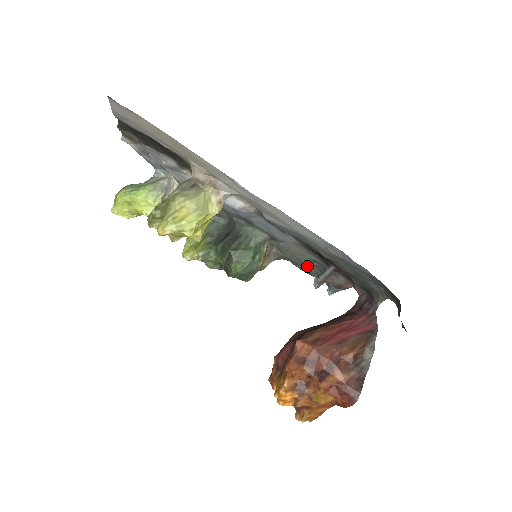
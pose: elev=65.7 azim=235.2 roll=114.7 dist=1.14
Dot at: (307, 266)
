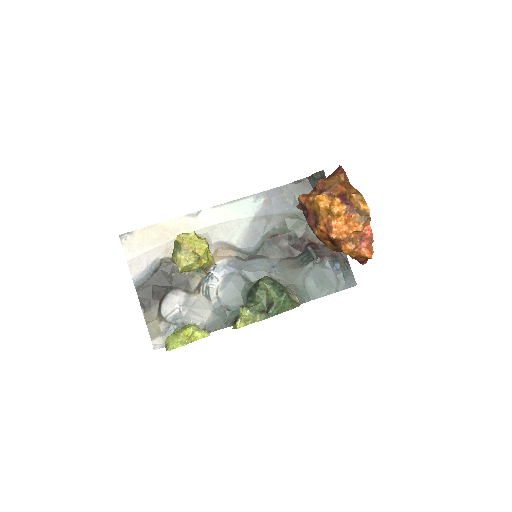
Dot at: (305, 267)
